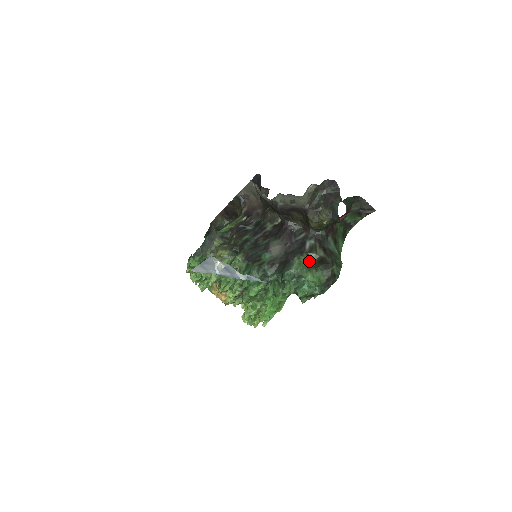
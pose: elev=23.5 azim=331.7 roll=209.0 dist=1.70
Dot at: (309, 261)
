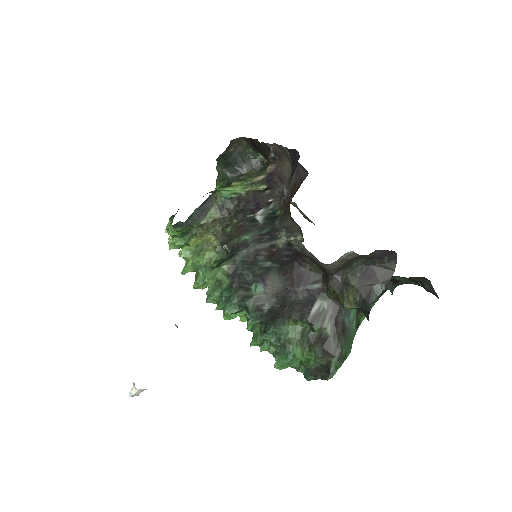
Dot at: (307, 330)
